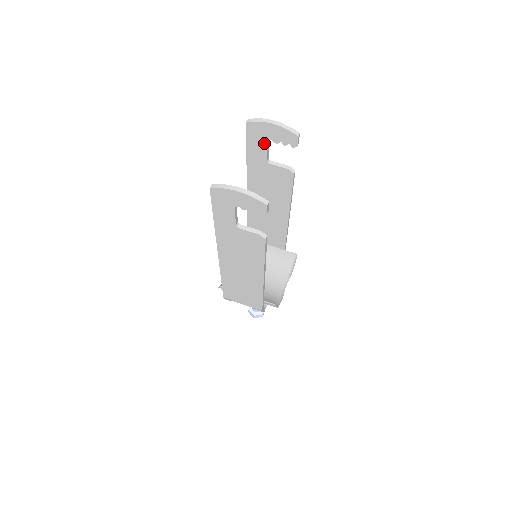
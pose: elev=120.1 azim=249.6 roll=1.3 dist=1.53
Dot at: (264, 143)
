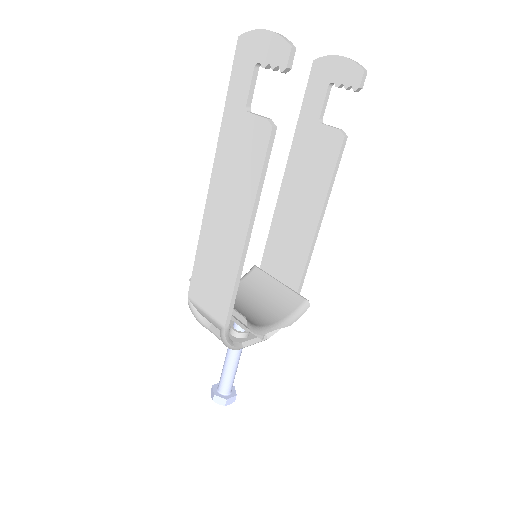
Dot at: (324, 89)
